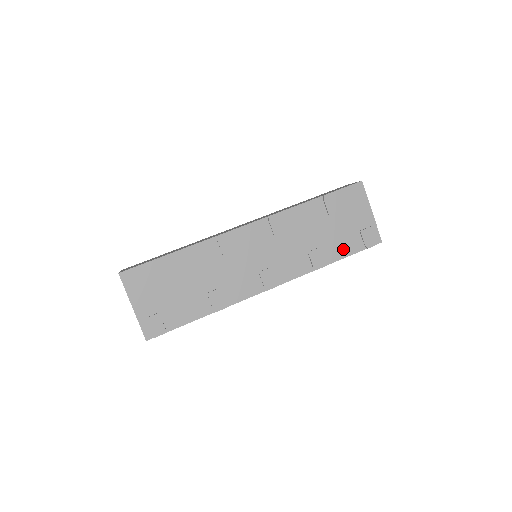
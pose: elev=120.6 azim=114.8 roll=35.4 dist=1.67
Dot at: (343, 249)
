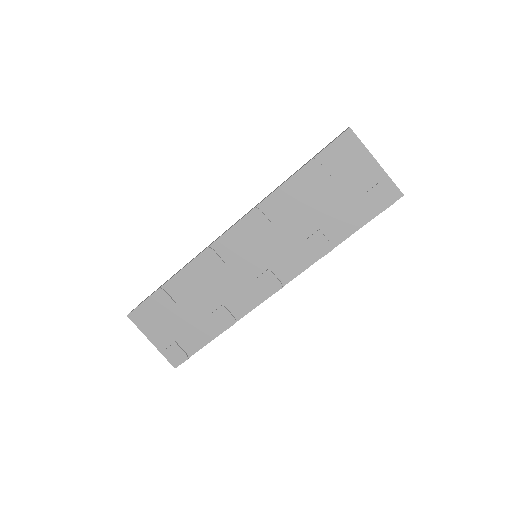
Dot at: (351, 221)
